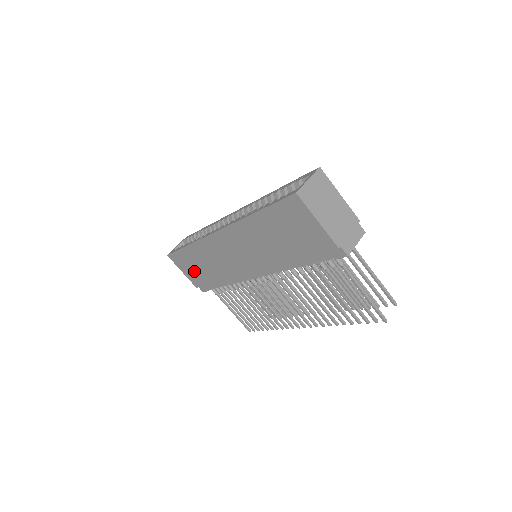
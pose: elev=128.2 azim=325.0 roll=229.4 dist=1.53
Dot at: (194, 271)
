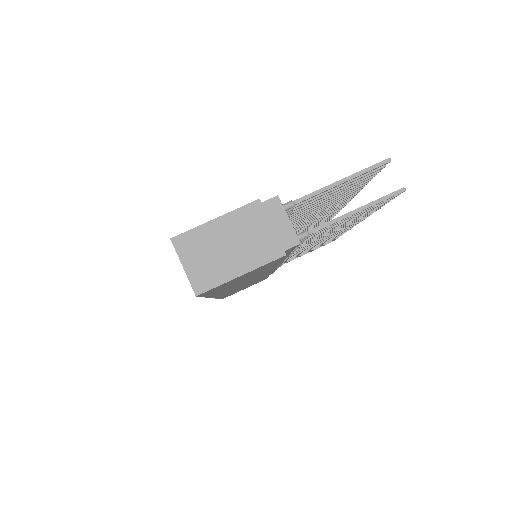
Dot at: occluded
